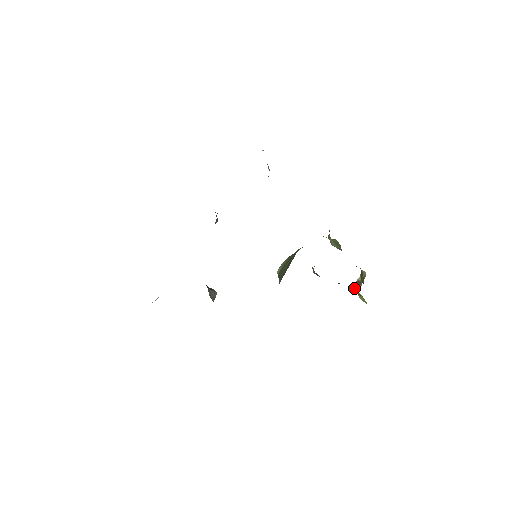
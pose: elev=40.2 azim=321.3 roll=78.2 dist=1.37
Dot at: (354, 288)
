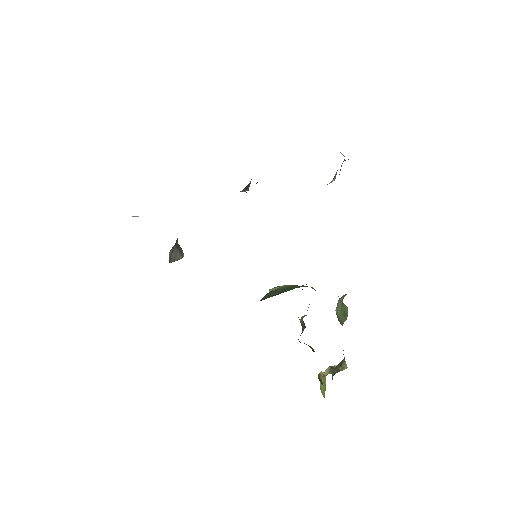
Dot at: occluded
